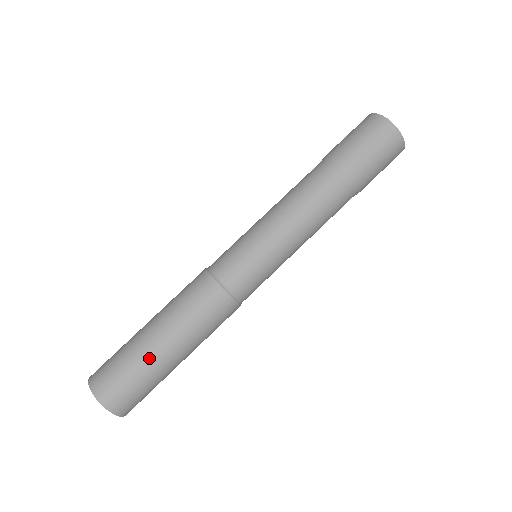
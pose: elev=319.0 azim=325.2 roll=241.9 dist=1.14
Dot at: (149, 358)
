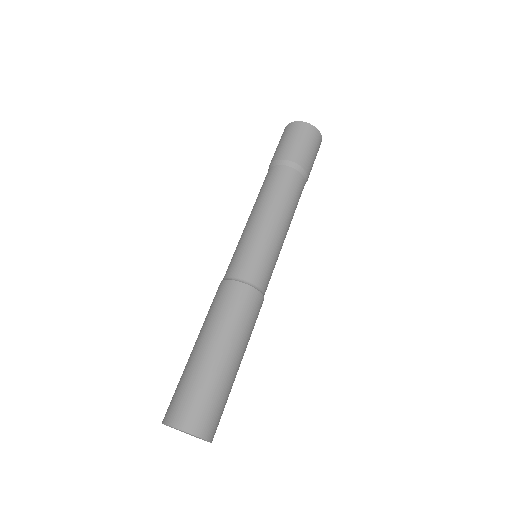
Dot at: (202, 366)
